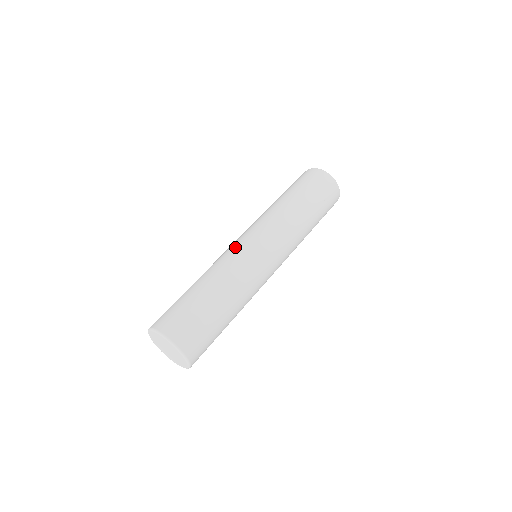
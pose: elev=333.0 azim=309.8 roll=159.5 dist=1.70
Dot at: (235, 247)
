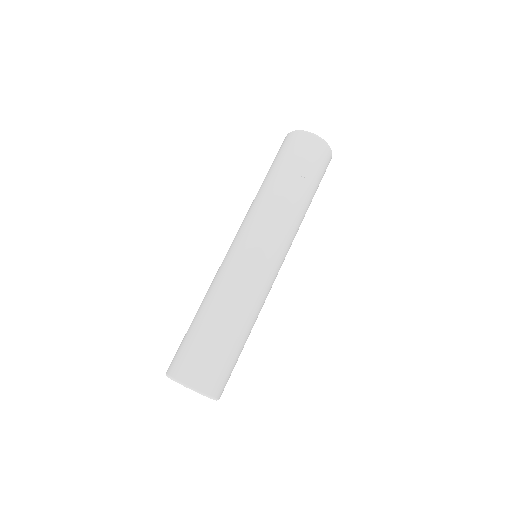
Dot at: occluded
